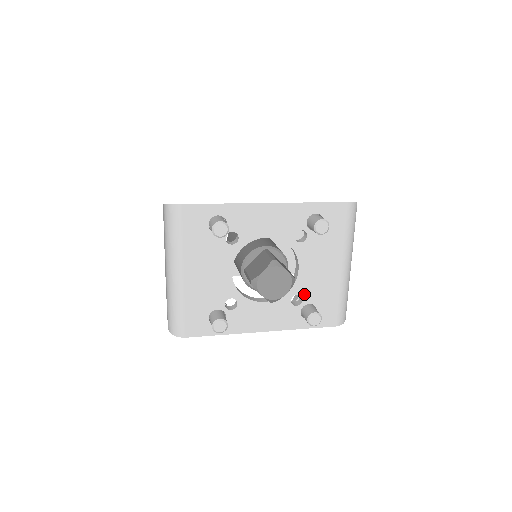
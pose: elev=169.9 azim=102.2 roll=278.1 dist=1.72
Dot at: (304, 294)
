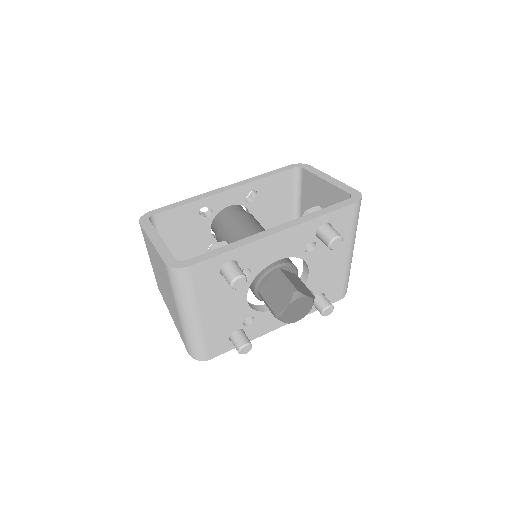
Dot at: (314, 288)
